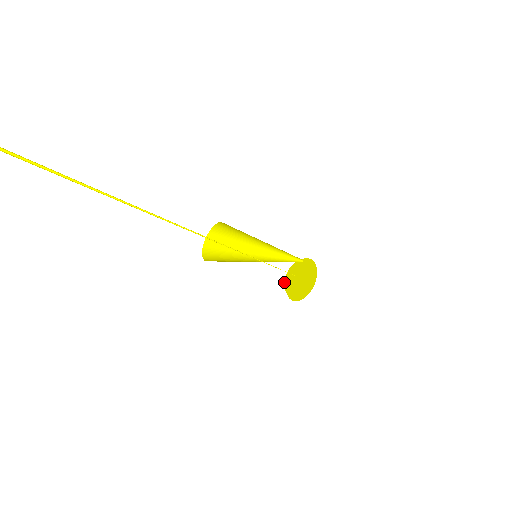
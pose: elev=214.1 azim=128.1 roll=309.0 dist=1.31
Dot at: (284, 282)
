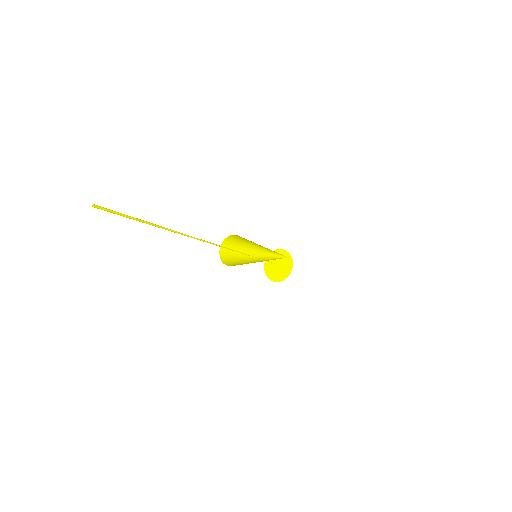
Dot at: occluded
